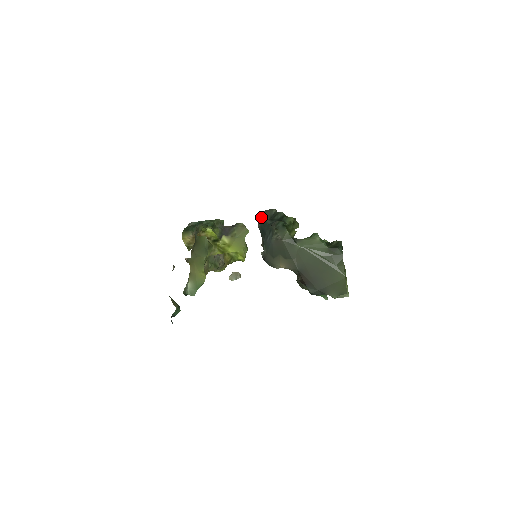
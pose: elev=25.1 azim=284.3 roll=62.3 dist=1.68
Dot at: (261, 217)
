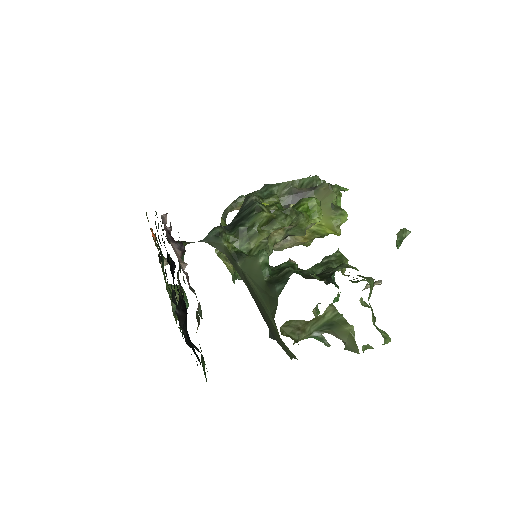
Dot at: occluded
